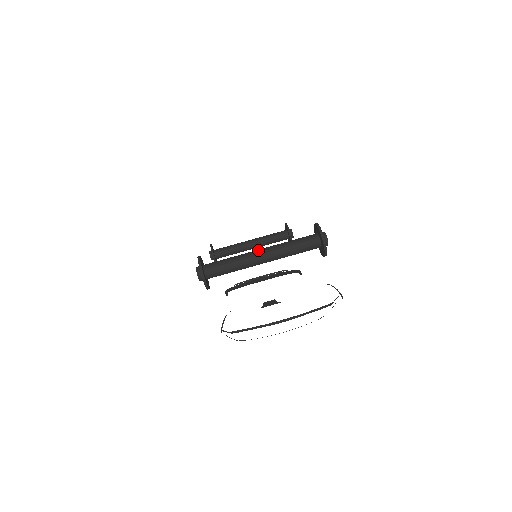
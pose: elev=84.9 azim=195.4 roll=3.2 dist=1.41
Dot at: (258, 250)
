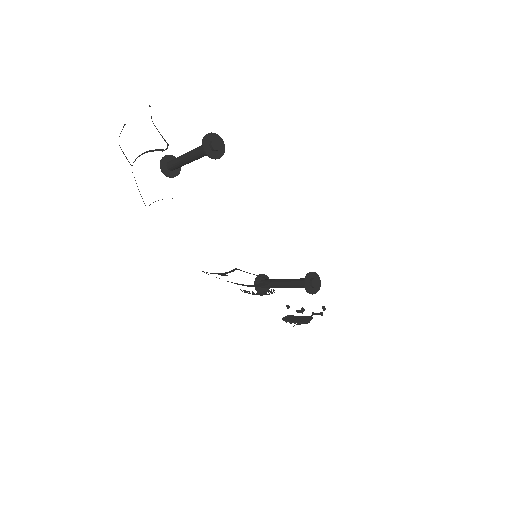
Dot at: occluded
